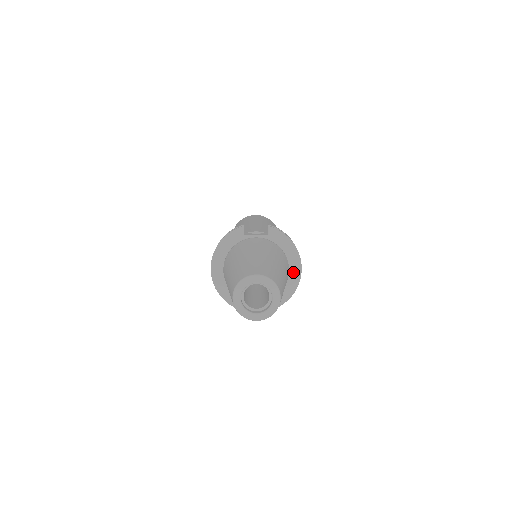
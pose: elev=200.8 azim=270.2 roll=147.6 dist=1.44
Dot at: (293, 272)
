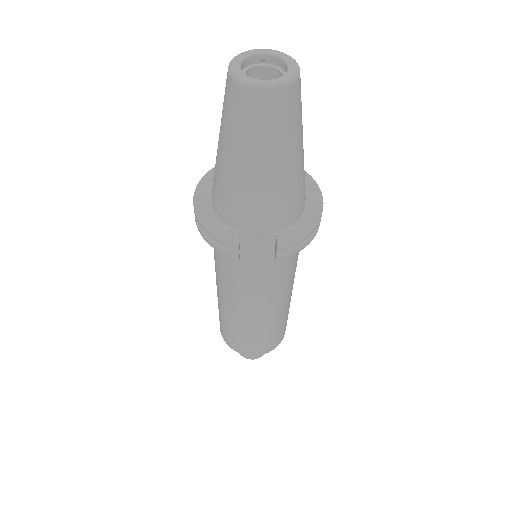
Dot at: (311, 202)
